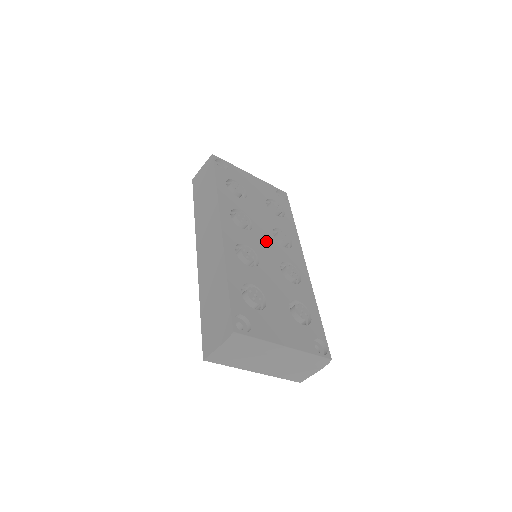
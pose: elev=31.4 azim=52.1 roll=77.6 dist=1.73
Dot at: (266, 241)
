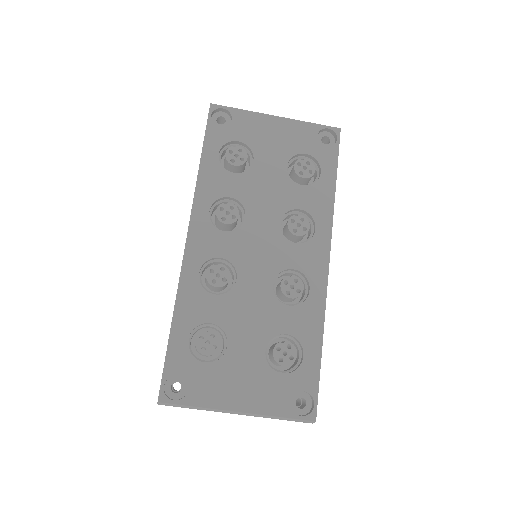
Dot at: (262, 241)
